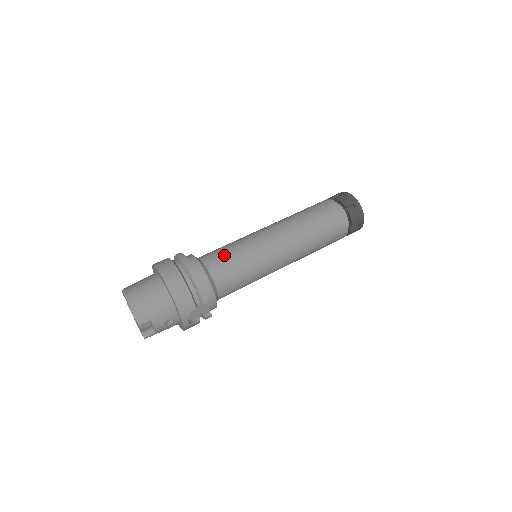
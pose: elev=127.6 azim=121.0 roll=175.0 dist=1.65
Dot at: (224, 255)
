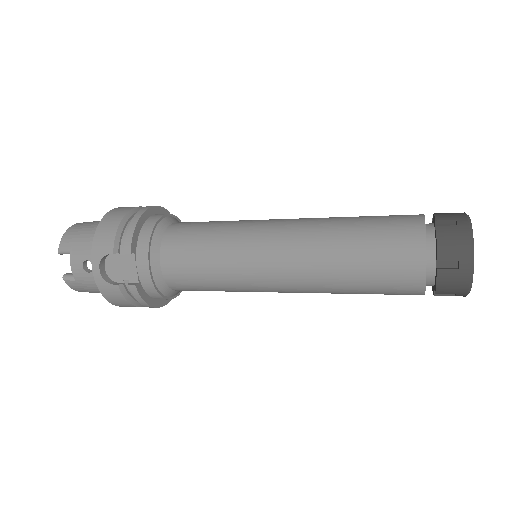
Dot at: (202, 222)
